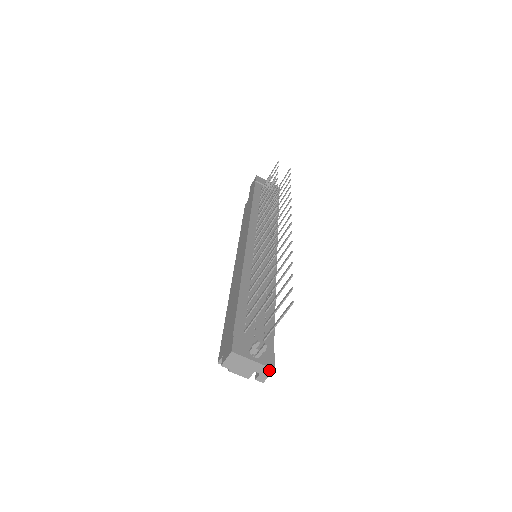
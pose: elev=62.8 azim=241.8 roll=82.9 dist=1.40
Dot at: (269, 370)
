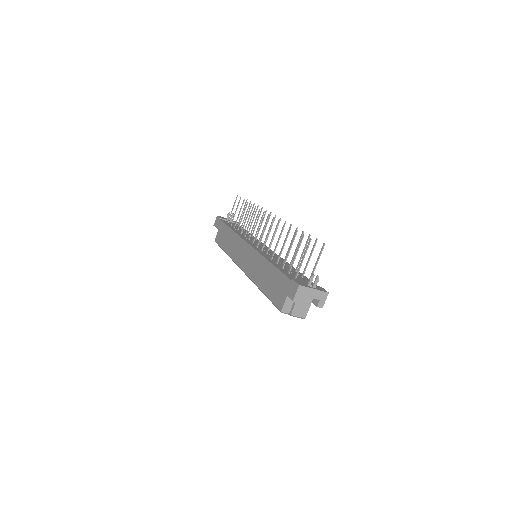
Dot at: (325, 294)
